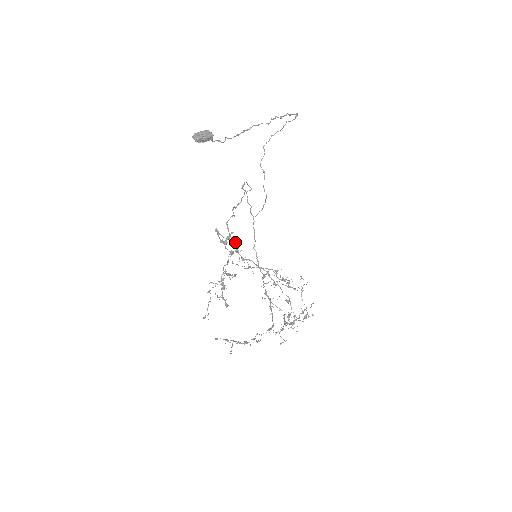
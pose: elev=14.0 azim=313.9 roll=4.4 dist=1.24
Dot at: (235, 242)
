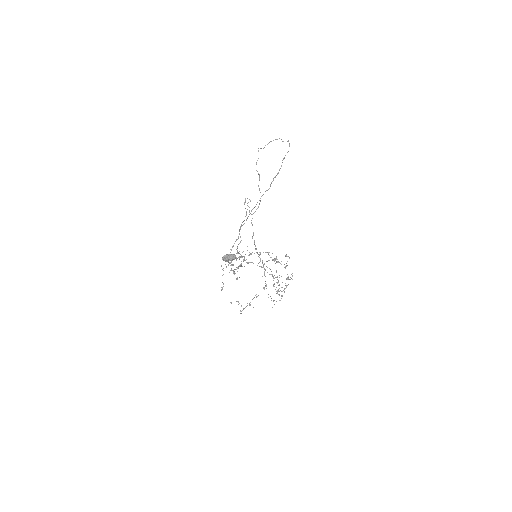
Dot at: (242, 256)
